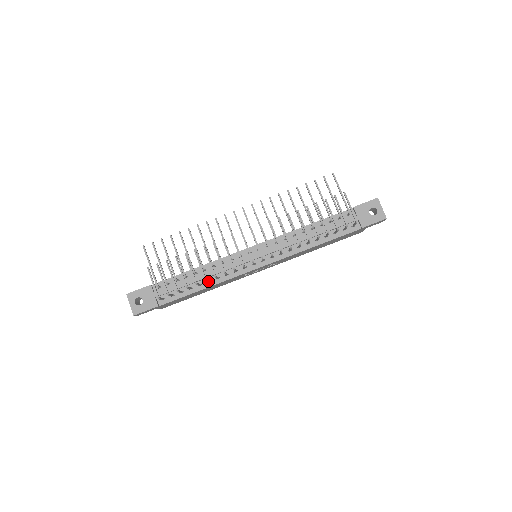
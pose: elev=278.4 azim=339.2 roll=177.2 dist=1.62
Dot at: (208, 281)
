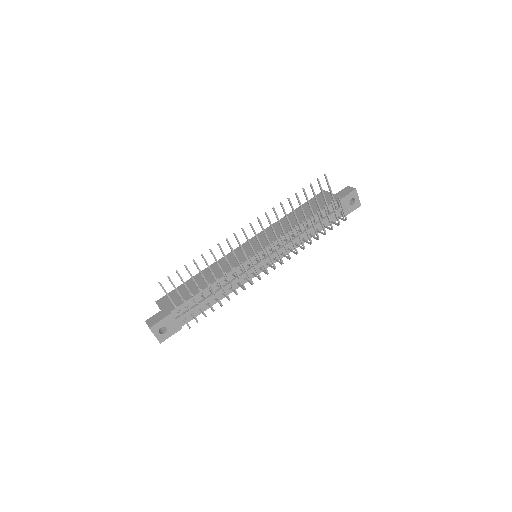
Dot at: occluded
